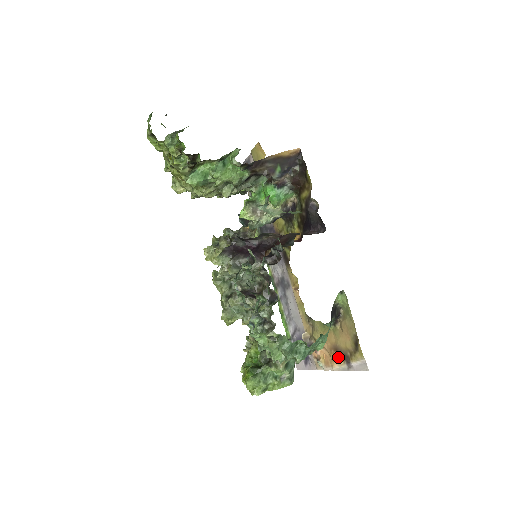
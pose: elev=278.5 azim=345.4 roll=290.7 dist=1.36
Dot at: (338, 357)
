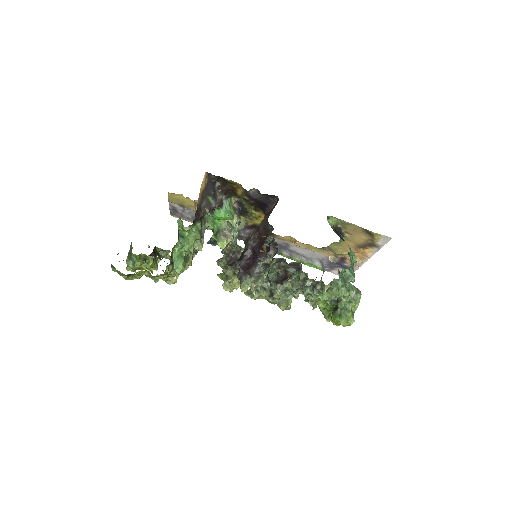
Dot at: (365, 249)
